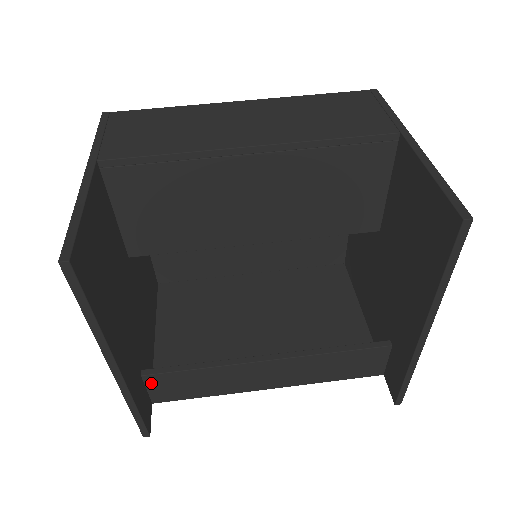
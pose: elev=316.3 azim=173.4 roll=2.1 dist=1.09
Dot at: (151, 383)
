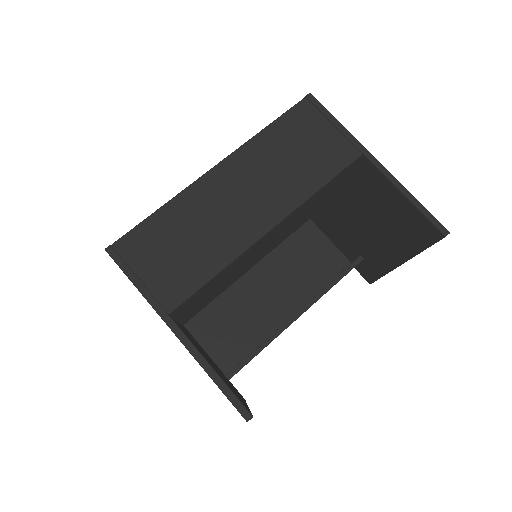
Dot at: occluded
